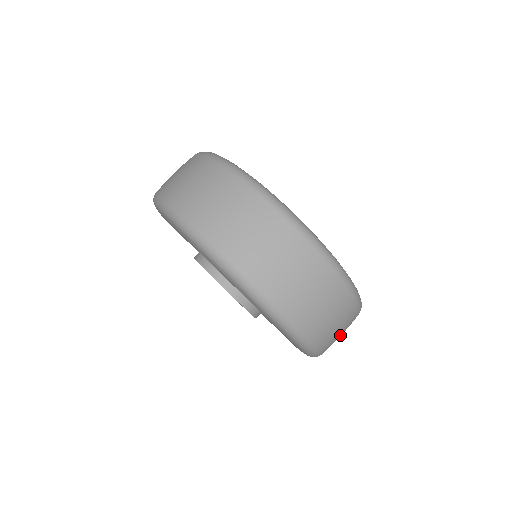
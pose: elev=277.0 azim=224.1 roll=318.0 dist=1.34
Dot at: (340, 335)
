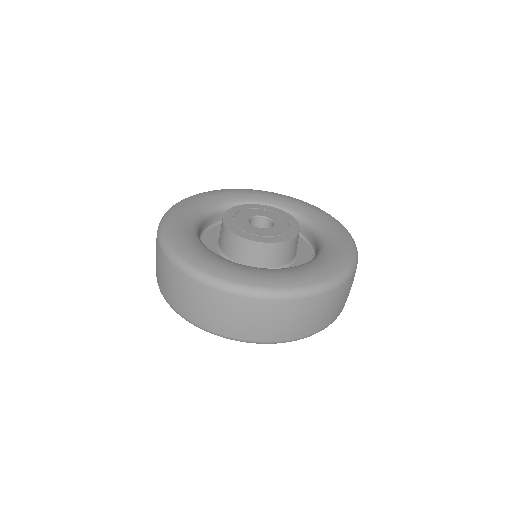
Dot at: (330, 310)
